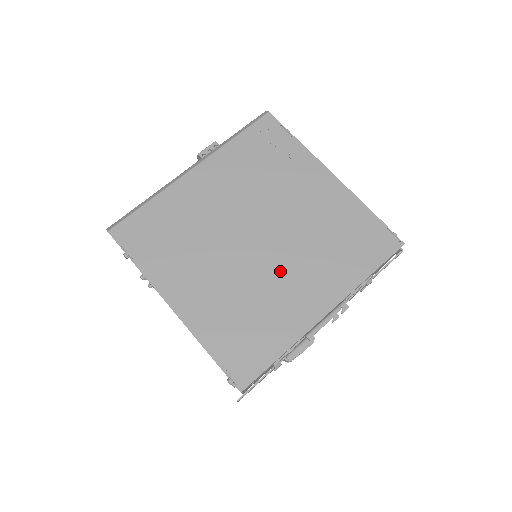
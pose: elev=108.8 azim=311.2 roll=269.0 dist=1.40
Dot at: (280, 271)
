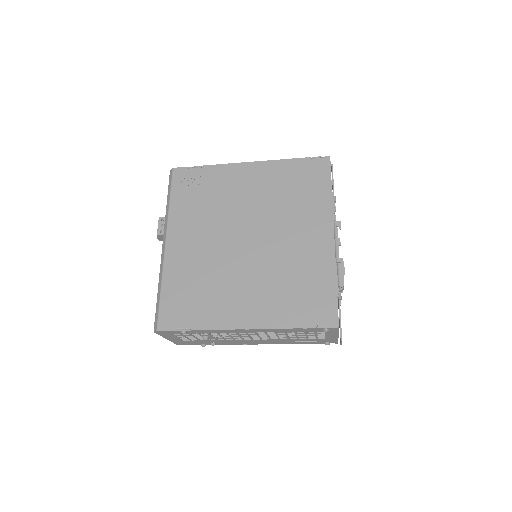
Dot at: (282, 242)
